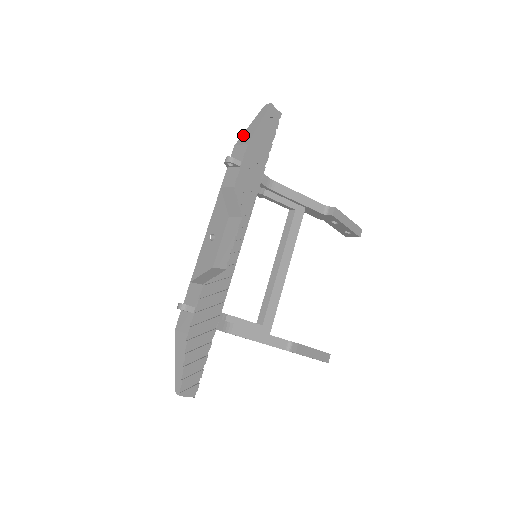
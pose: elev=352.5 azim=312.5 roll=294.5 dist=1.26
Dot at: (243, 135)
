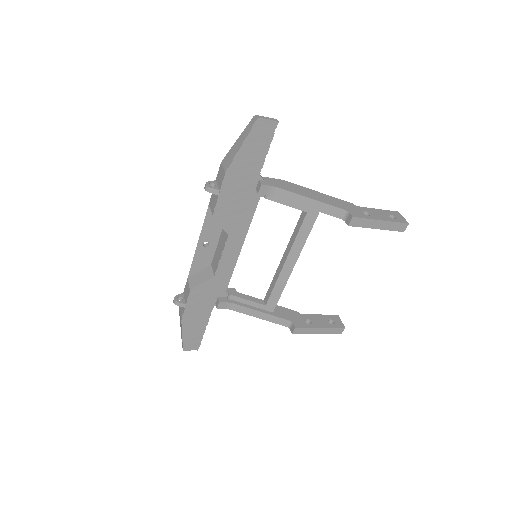
Dot at: (229, 152)
